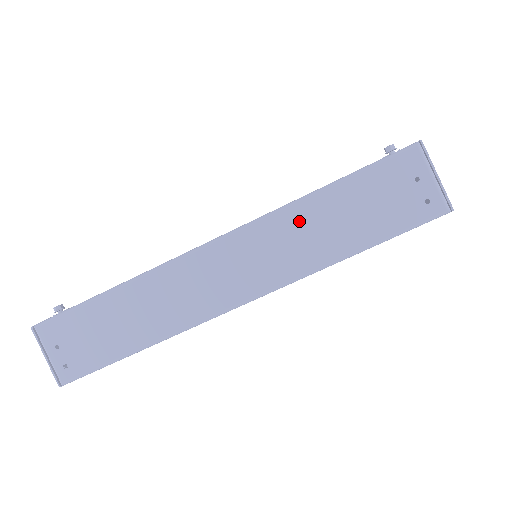
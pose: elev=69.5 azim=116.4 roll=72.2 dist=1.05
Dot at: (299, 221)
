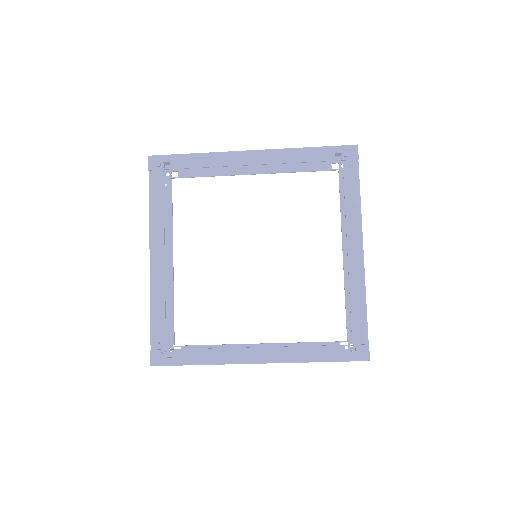
Dot at: occluded
